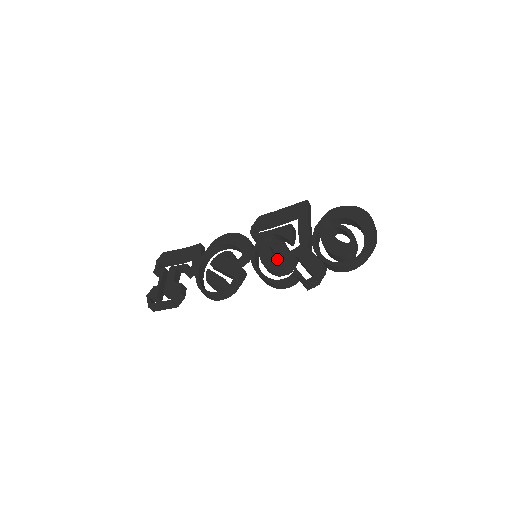
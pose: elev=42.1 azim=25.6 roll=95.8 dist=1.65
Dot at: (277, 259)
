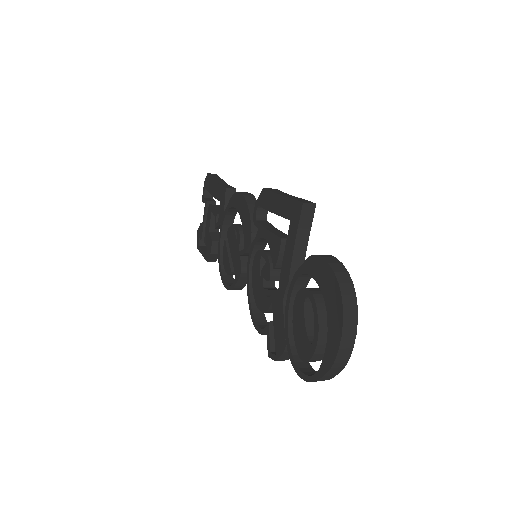
Dot at: (260, 290)
